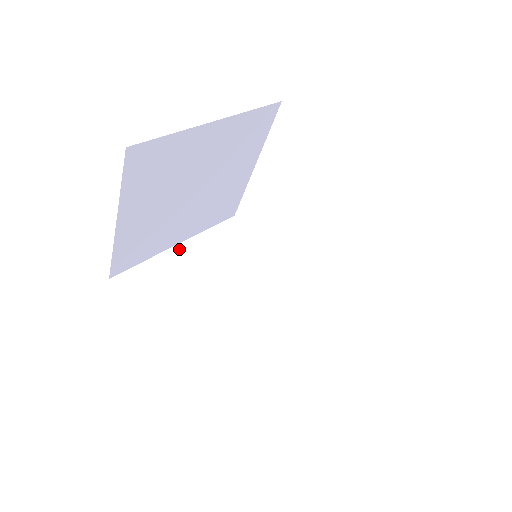
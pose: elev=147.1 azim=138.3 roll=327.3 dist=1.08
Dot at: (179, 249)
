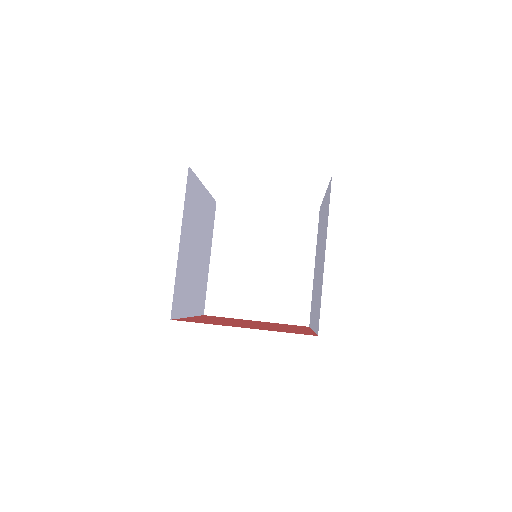
Dot at: (181, 246)
